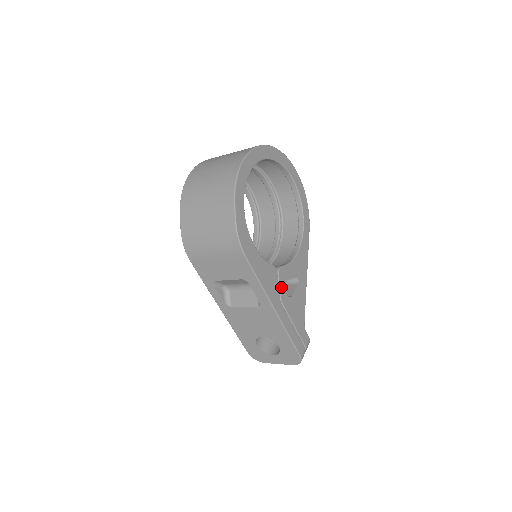
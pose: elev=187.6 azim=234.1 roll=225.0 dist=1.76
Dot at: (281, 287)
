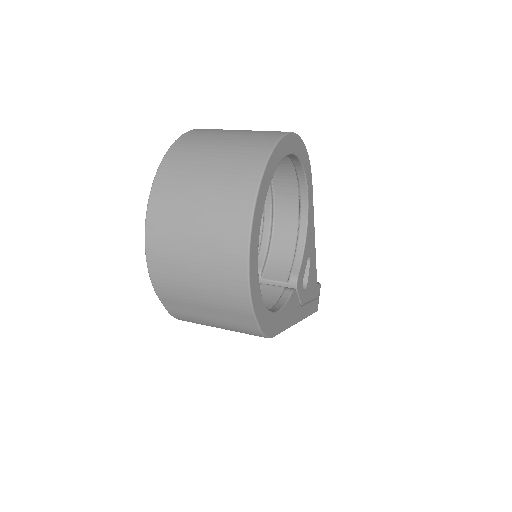
Dot at: (300, 294)
